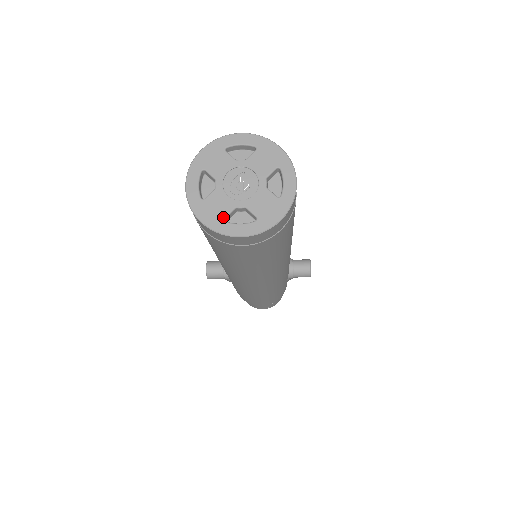
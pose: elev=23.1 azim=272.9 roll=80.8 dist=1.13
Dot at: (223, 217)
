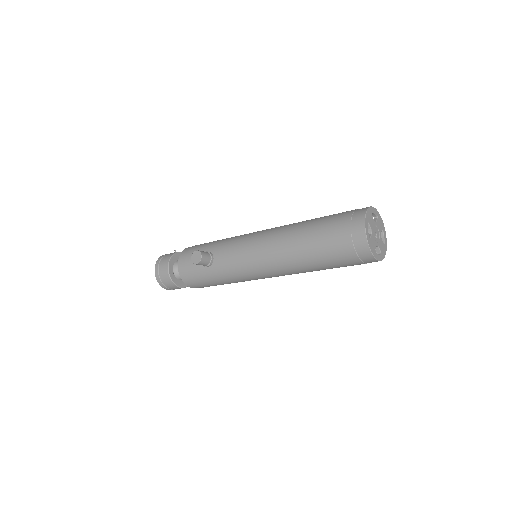
Dot at: occluded
